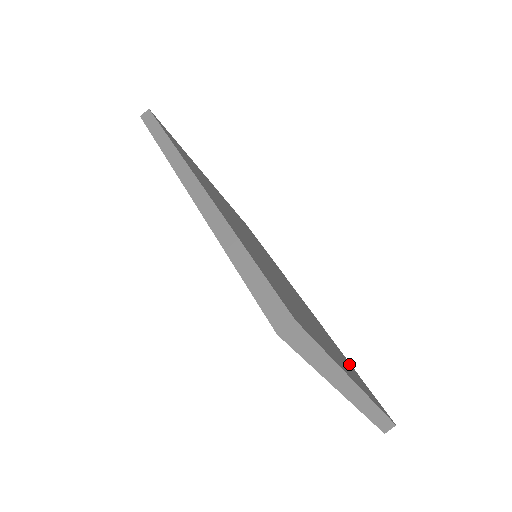
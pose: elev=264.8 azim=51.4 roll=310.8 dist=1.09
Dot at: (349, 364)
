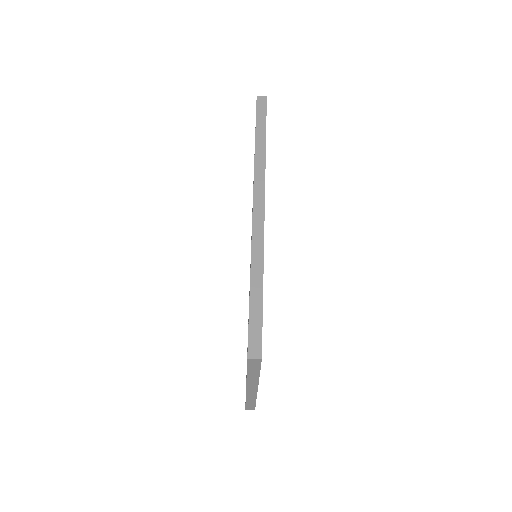
Dot at: occluded
